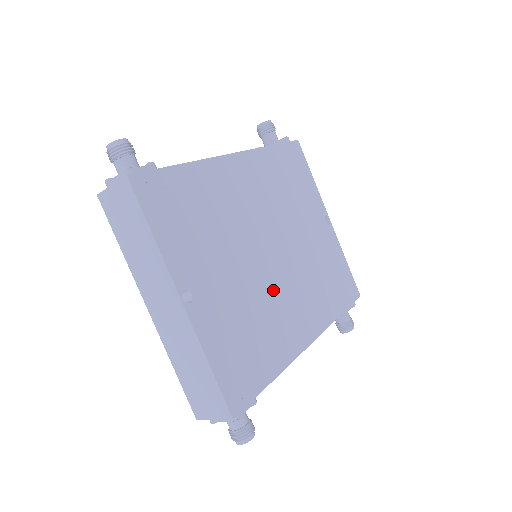
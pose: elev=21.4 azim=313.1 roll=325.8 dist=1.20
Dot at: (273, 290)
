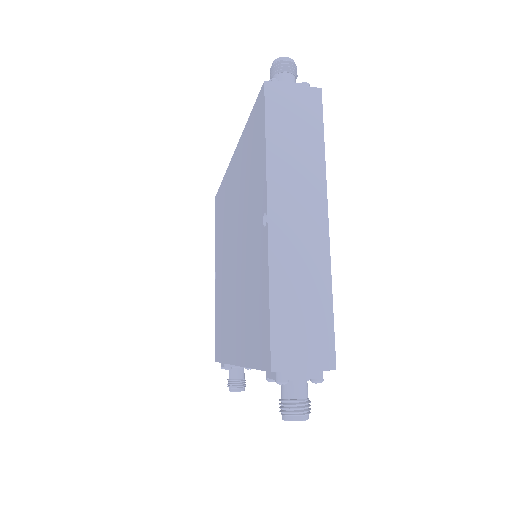
Dot at: occluded
